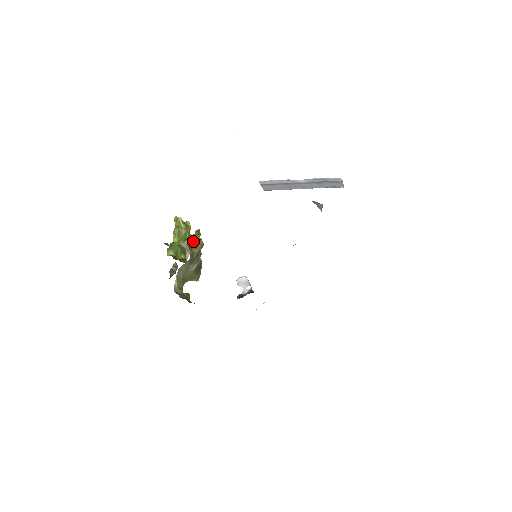
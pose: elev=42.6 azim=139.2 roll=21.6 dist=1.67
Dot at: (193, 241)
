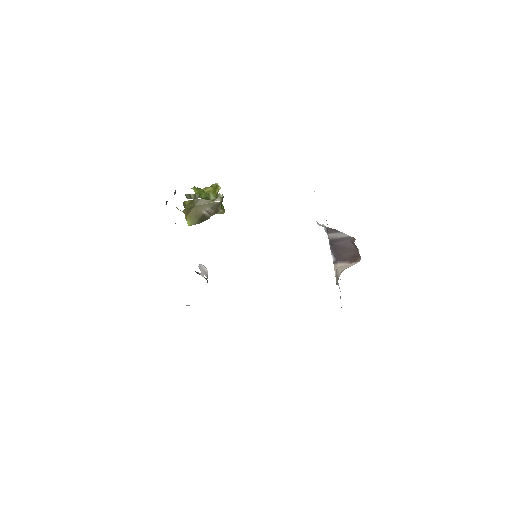
Dot at: occluded
